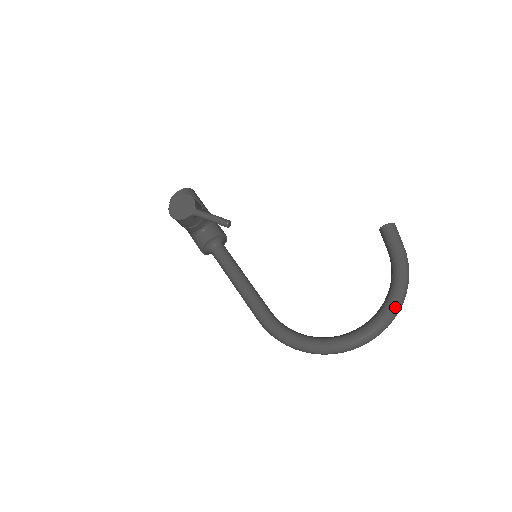
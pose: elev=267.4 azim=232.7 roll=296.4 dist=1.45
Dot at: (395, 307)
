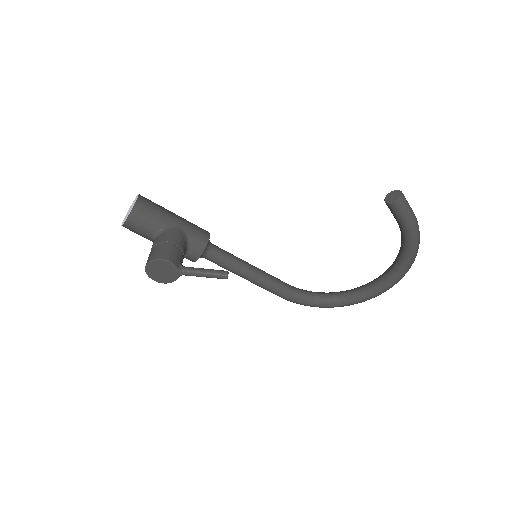
Dot at: (408, 269)
